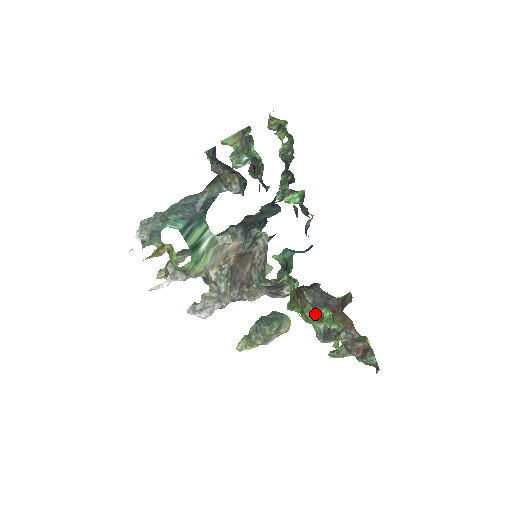
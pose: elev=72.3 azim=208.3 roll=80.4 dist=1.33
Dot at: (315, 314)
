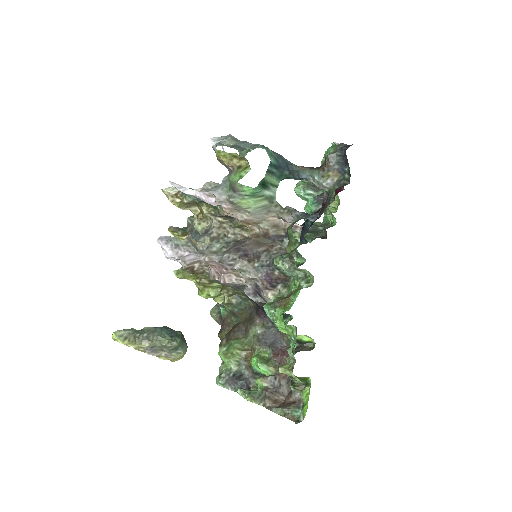
Dot at: (246, 350)
